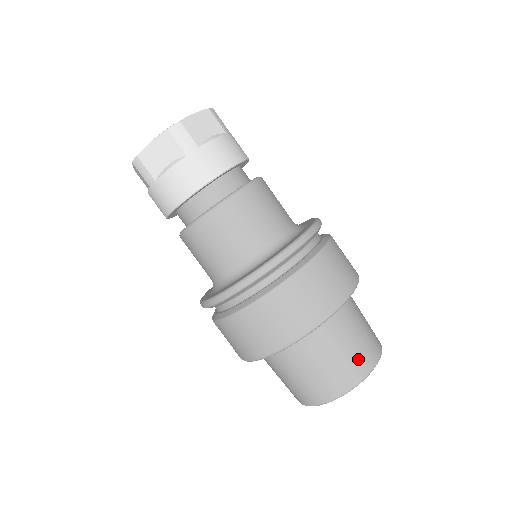
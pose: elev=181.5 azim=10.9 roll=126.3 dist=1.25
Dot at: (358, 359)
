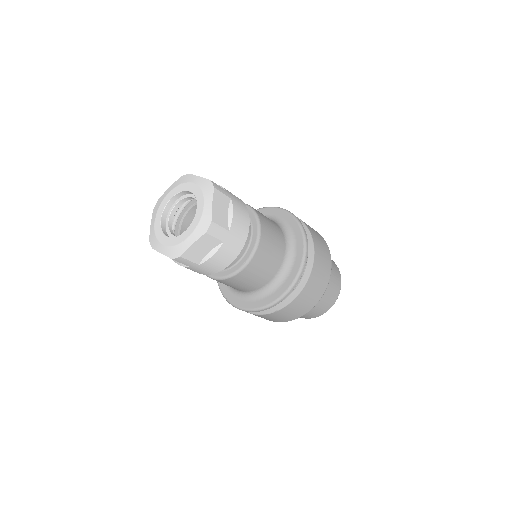
Dot at: (335, 287)
